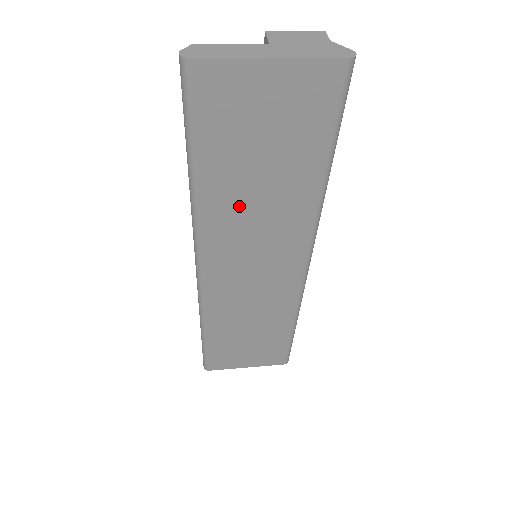
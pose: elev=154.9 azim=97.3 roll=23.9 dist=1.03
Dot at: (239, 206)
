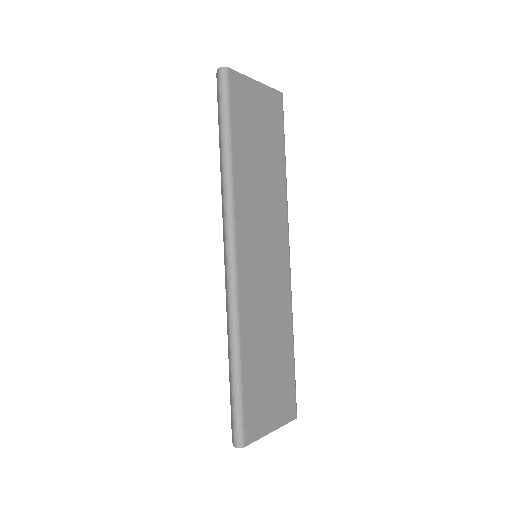
Dot at: (252, 184)
